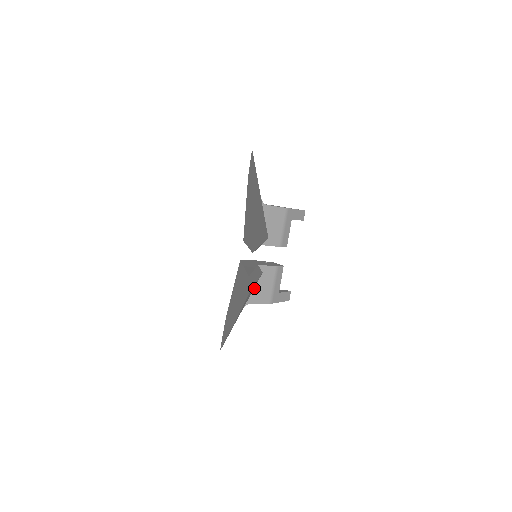
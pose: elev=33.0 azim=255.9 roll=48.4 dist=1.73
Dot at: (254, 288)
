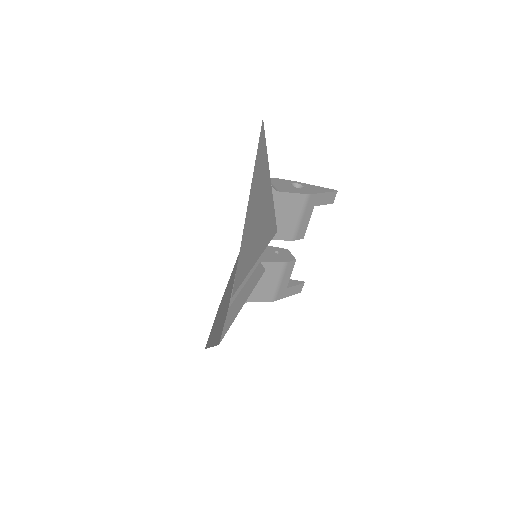
Dot at: occluded
